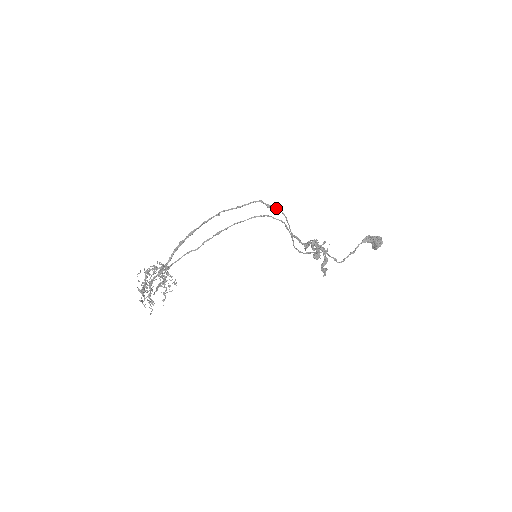
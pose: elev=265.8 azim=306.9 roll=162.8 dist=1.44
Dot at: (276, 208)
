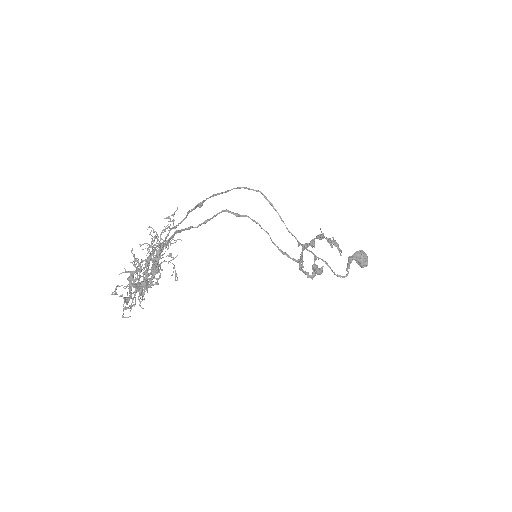
Dot at: (245, 216)
